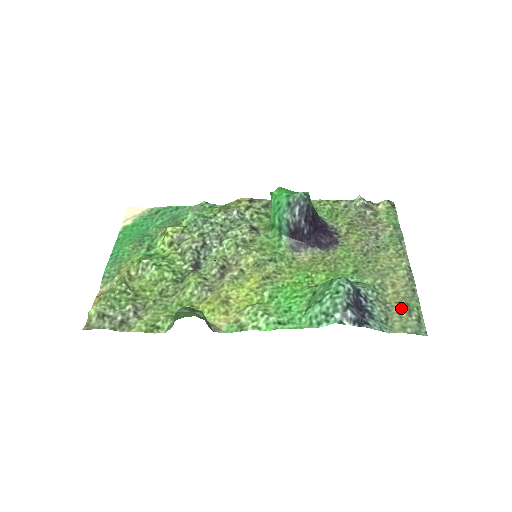
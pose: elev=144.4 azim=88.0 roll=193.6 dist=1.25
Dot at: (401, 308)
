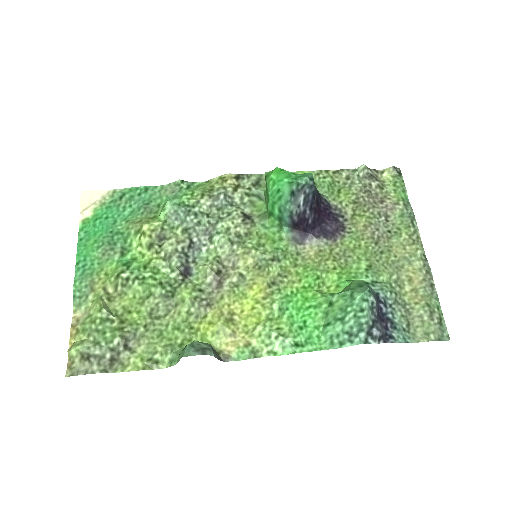
Dot at: (422, 310)
